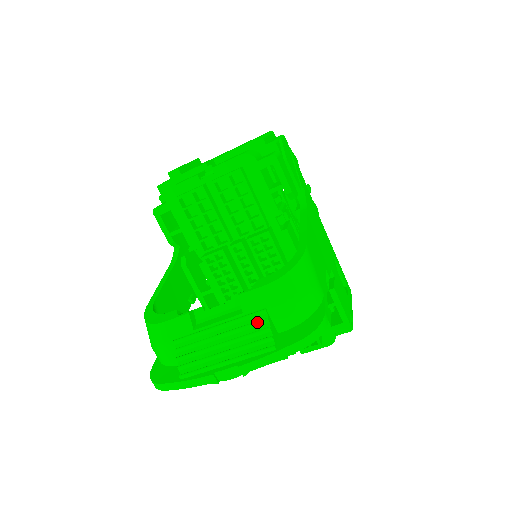
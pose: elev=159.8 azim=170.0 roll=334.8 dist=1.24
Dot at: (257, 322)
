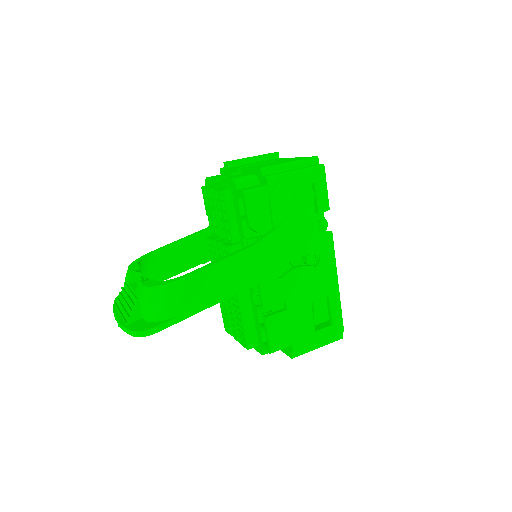
Dot at: (132, 303)
